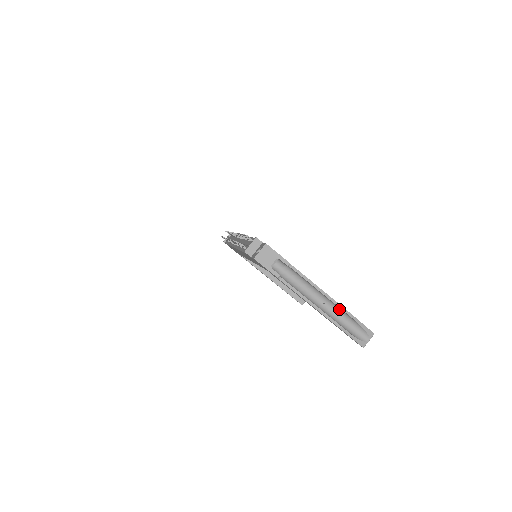
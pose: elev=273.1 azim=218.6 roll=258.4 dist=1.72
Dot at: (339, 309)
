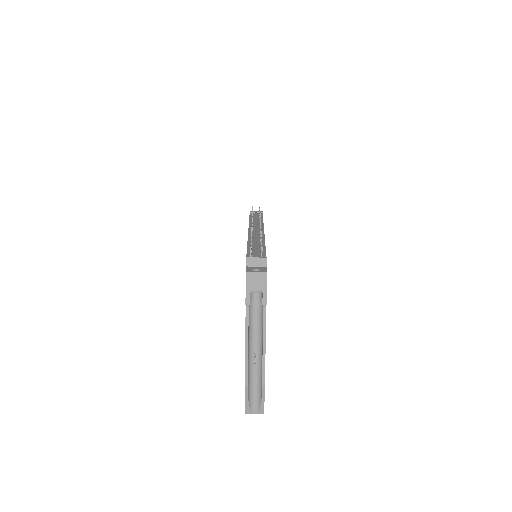
Dot at: (261, 372)
